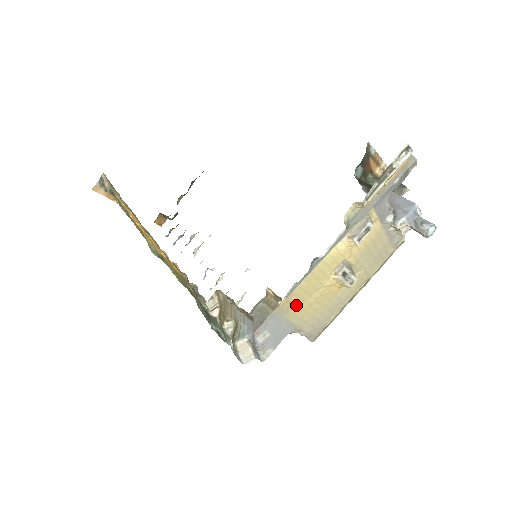
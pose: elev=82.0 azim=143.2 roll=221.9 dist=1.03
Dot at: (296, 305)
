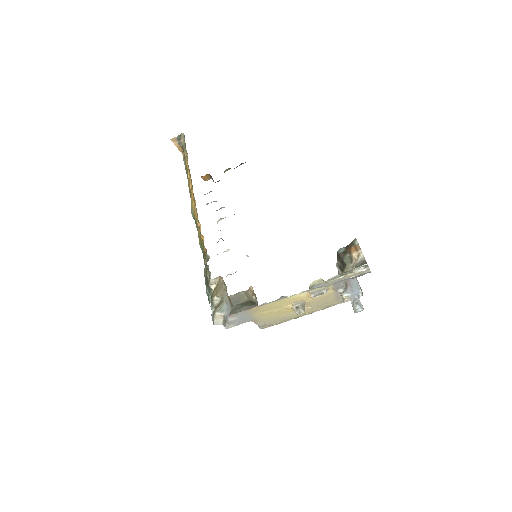
Dot at: (260, 311)
